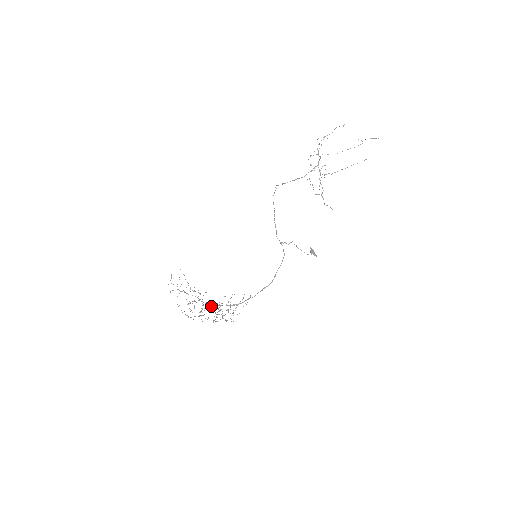
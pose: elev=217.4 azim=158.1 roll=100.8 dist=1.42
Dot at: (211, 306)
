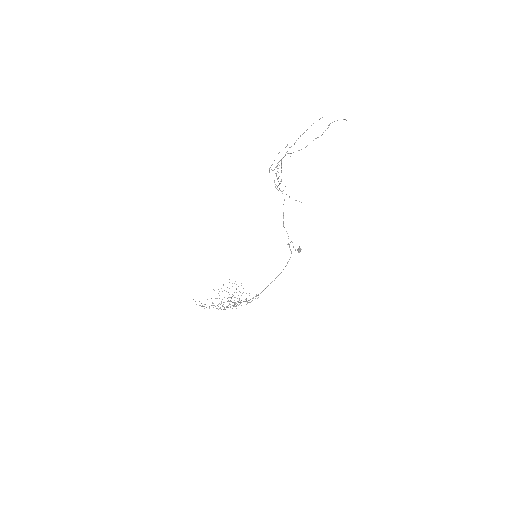
Dot at: (234, 302)
